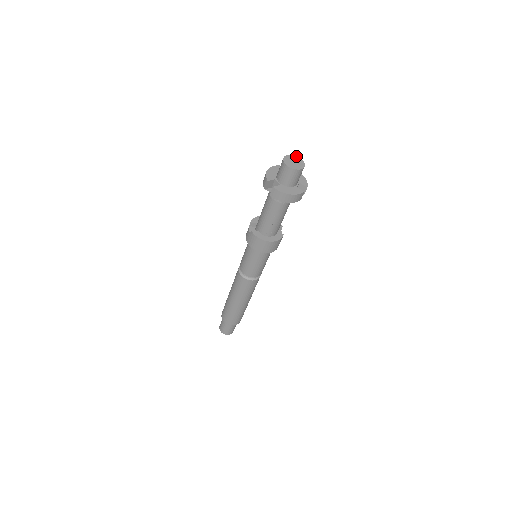
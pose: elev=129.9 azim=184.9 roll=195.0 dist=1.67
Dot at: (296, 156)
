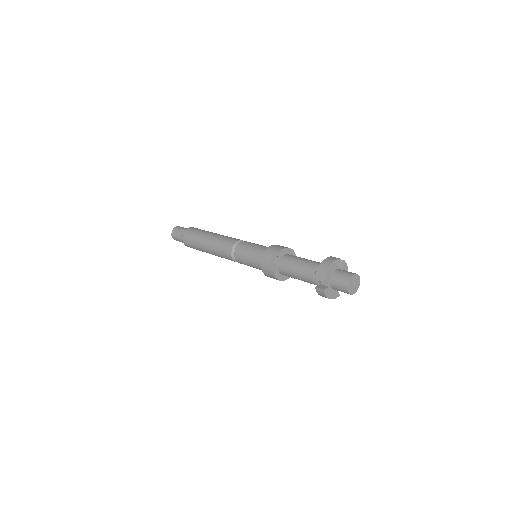
Dot at: occluded
